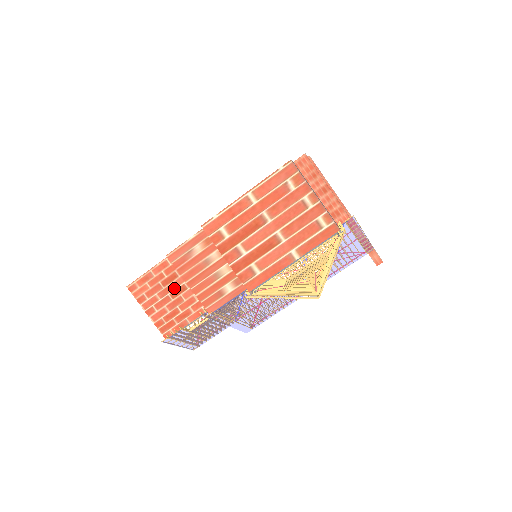
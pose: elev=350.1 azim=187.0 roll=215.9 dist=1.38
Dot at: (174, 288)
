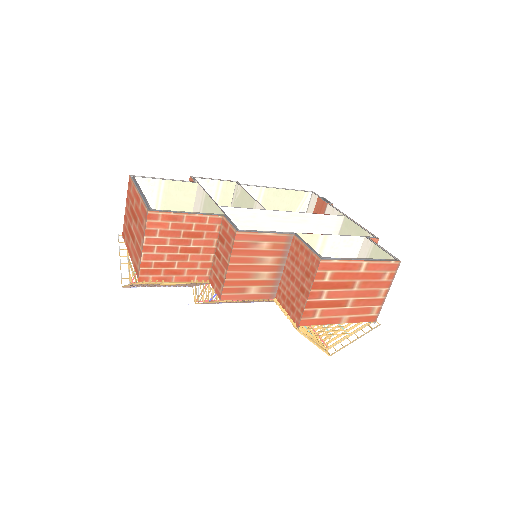
Dot at: (190, 245)
